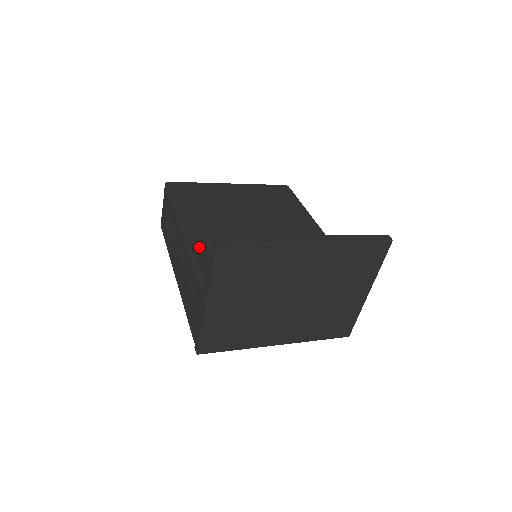
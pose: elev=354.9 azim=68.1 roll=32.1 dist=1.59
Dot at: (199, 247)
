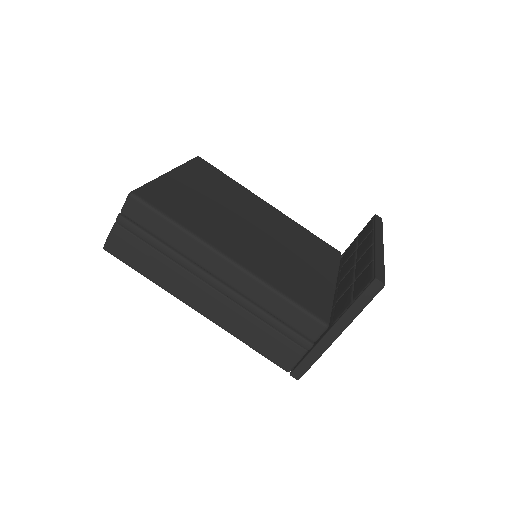
Dot at: (267, 276)
